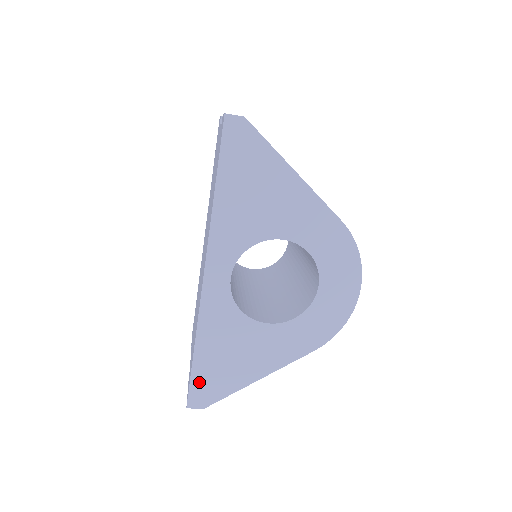
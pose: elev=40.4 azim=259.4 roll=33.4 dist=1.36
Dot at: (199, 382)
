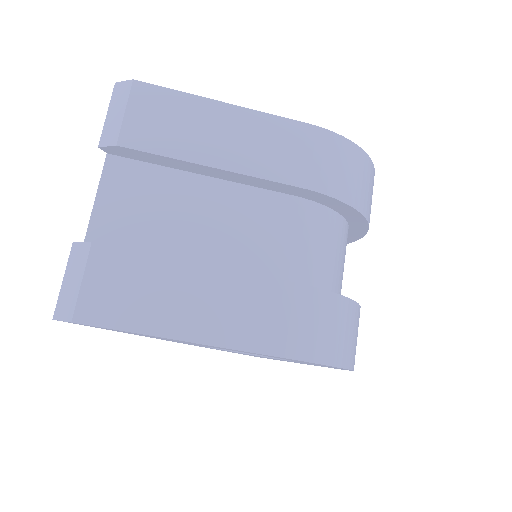
Dot at: (249, 355)
